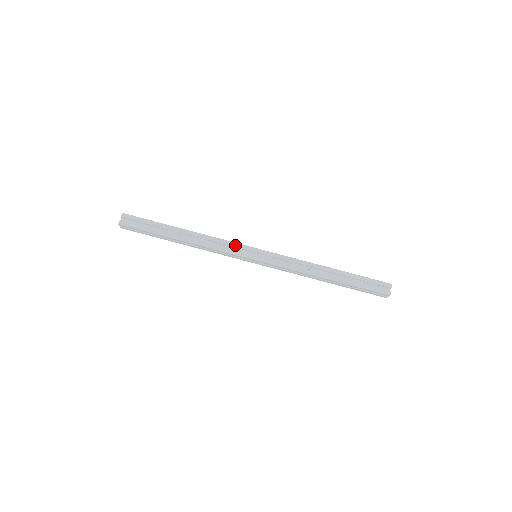
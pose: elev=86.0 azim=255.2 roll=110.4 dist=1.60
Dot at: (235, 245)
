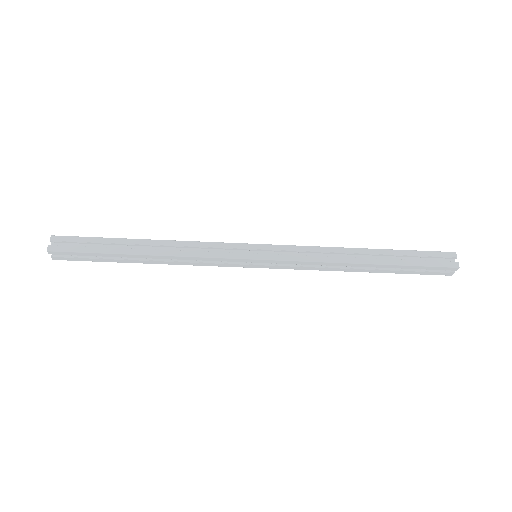
Dot at: (222, 260)
